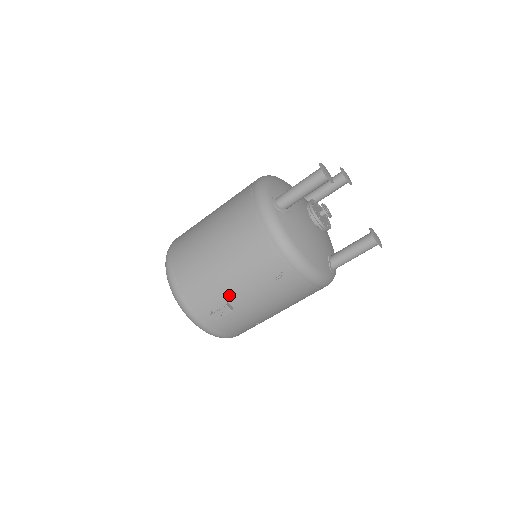
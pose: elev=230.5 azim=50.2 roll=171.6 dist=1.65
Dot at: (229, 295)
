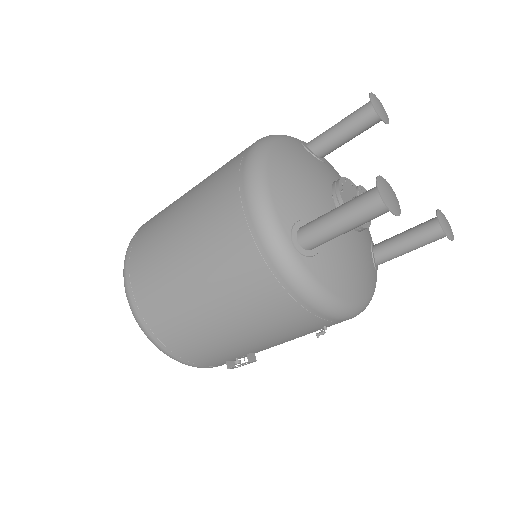
Dot at: (248, 350)
